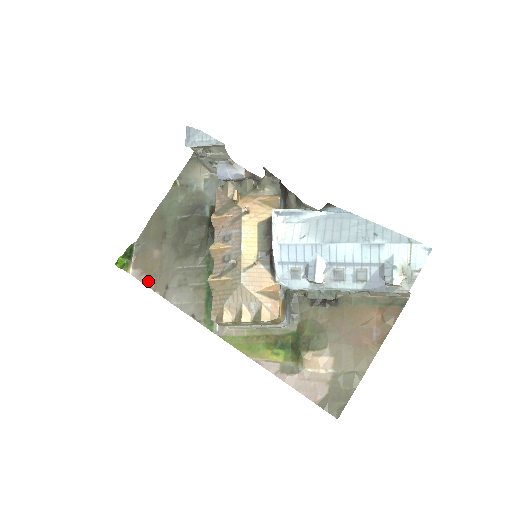
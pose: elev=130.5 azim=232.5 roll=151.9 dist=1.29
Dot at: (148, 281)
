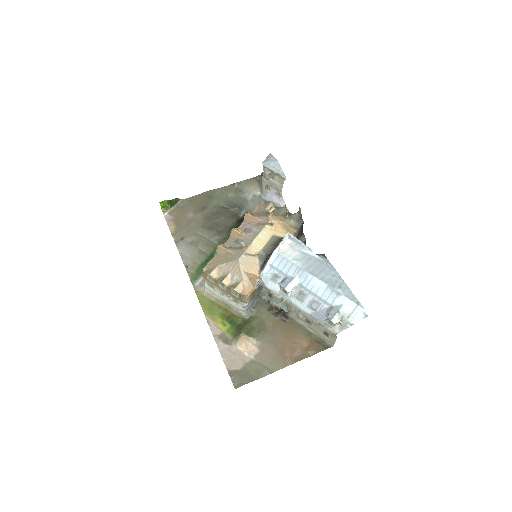
Dot at: (173, 227)
